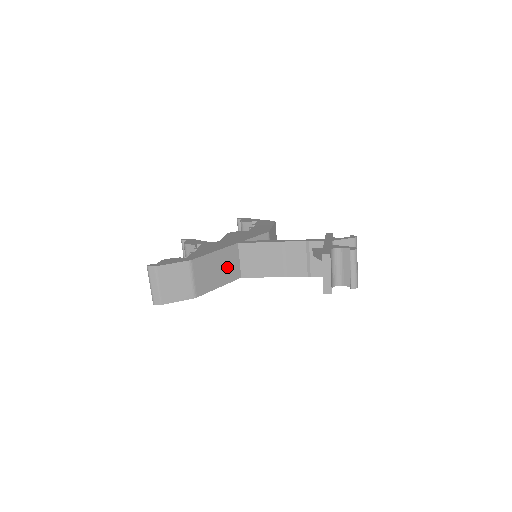
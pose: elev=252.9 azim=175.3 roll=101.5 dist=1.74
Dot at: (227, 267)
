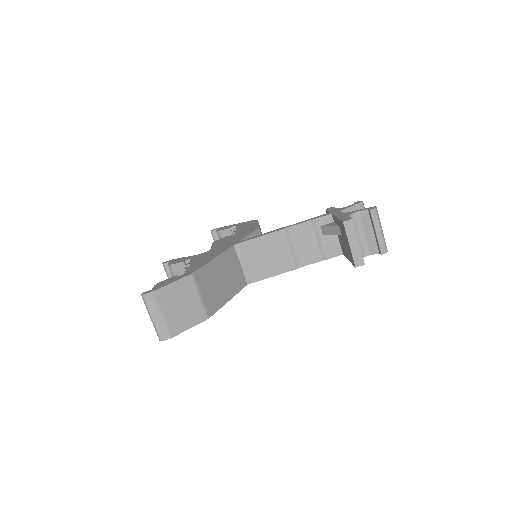
Dot at: (230, 275)
